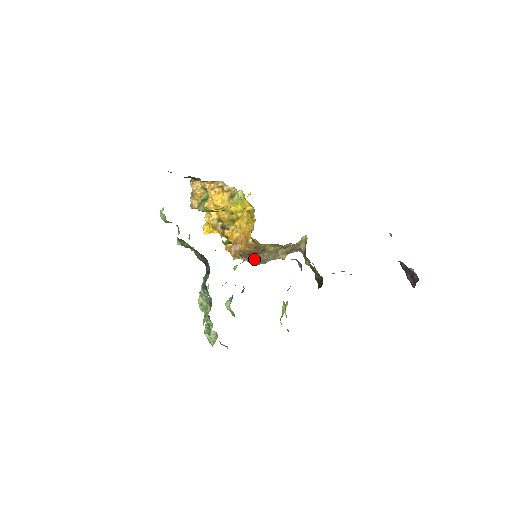
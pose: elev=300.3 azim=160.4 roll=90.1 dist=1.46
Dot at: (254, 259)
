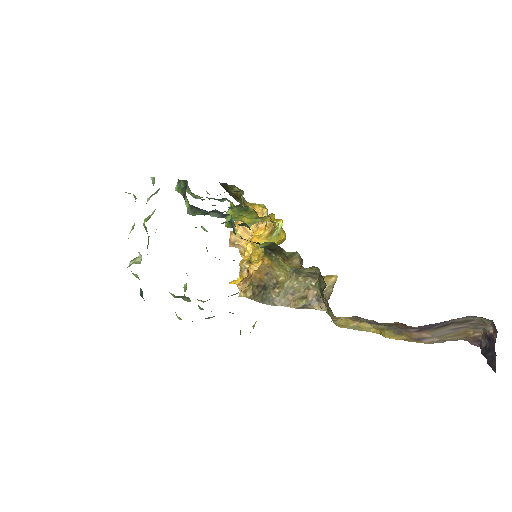
Dot at: (262, 296)
